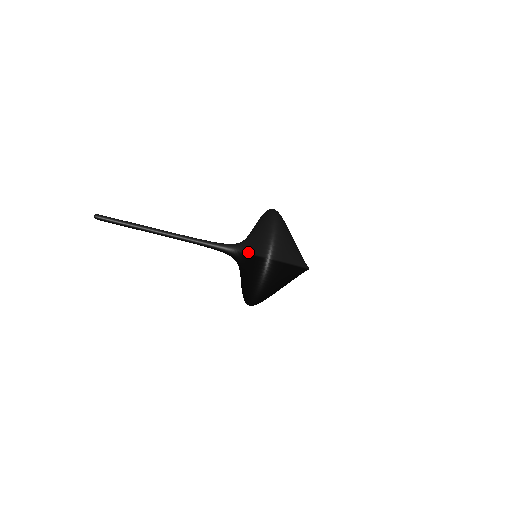
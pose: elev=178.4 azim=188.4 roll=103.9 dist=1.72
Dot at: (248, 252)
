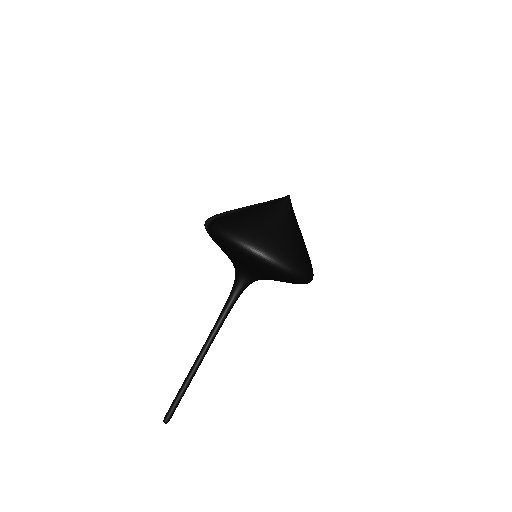
Dot at: occluded
